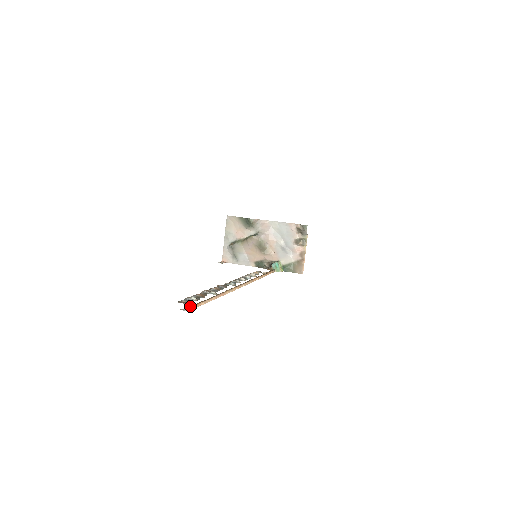
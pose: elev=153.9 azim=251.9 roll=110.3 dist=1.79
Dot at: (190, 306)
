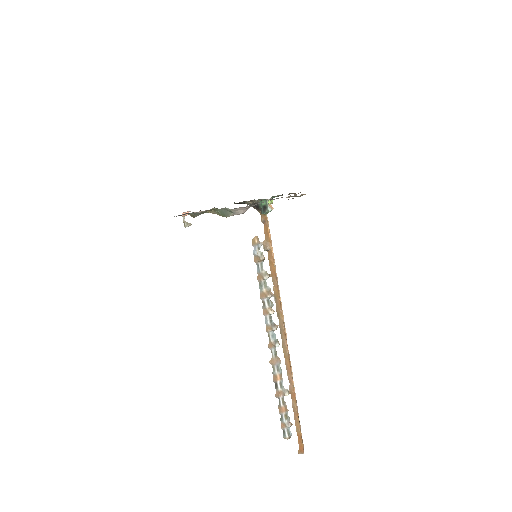
Dot at: (298, 443)
